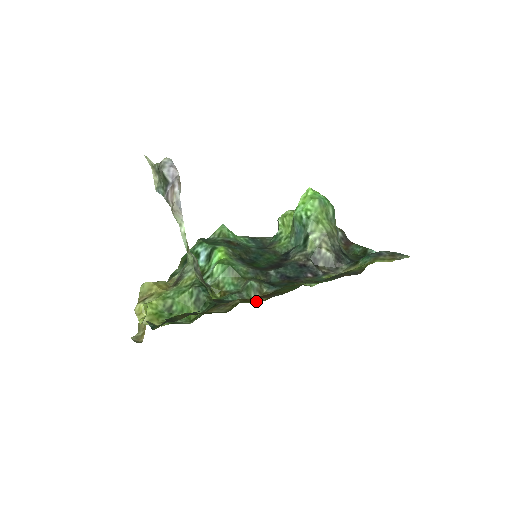
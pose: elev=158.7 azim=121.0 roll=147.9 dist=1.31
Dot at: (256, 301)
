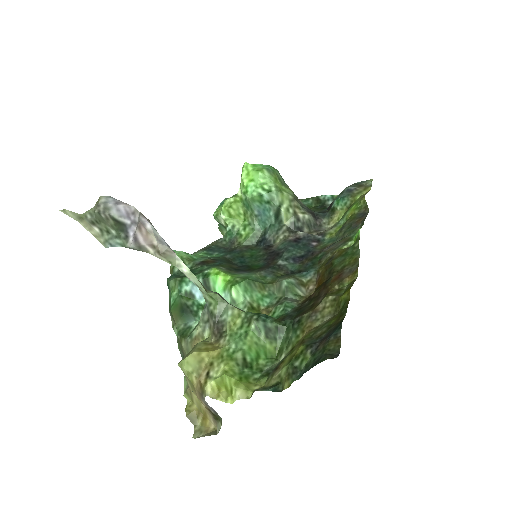
Dot at: (342, 286)
